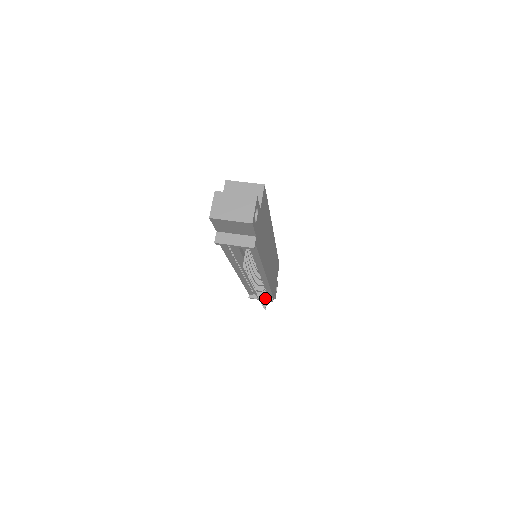
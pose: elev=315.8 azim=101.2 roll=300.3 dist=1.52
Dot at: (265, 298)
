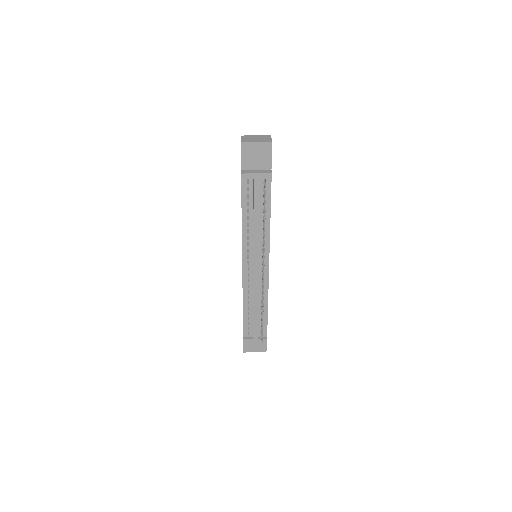
Dot at: occluded
